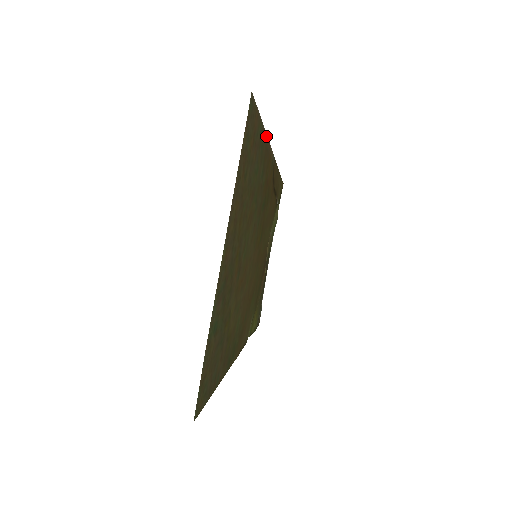
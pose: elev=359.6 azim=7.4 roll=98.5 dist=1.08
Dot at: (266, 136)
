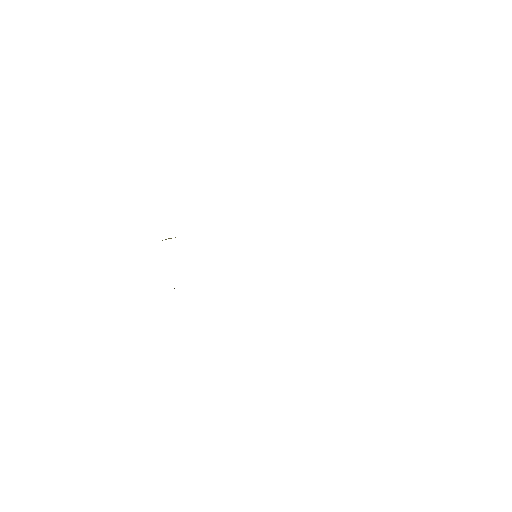
Dot at: occluded
